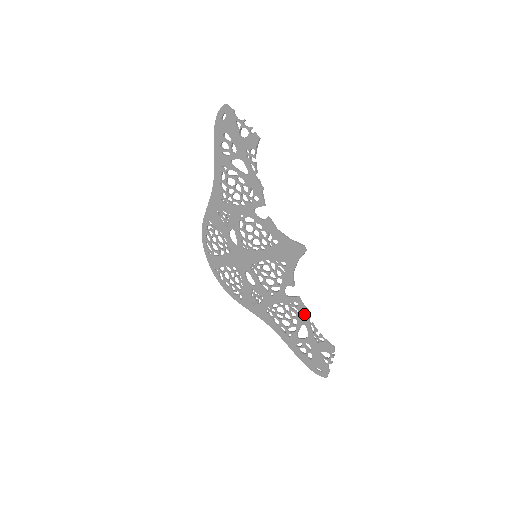
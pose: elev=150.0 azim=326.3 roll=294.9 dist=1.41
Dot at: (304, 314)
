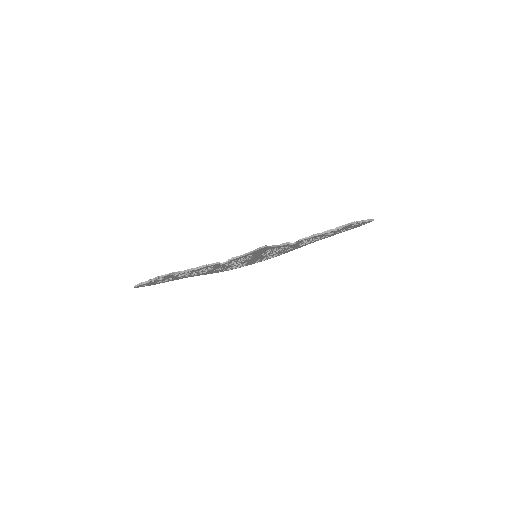
Dot at: occluded
